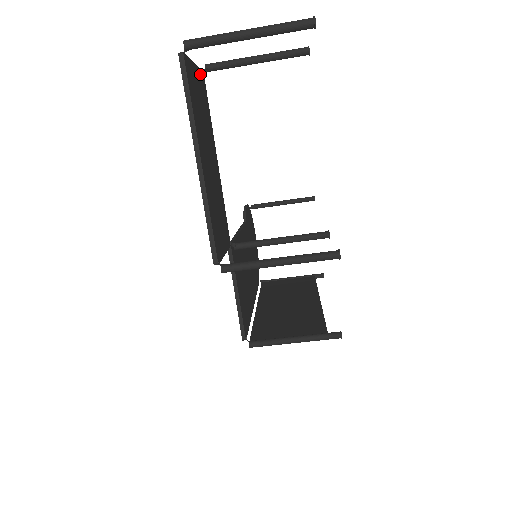
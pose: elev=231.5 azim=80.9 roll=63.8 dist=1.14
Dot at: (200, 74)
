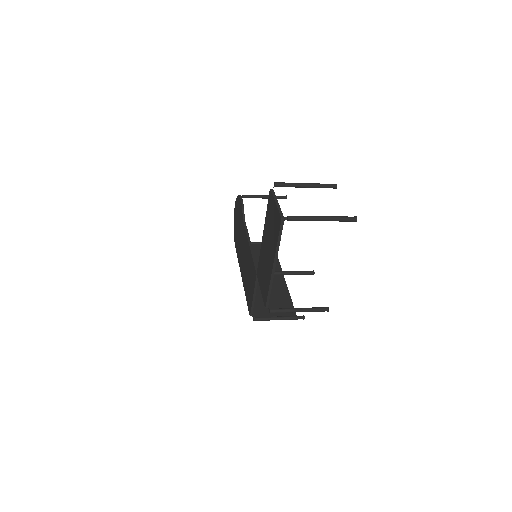
Dot at: occluded
